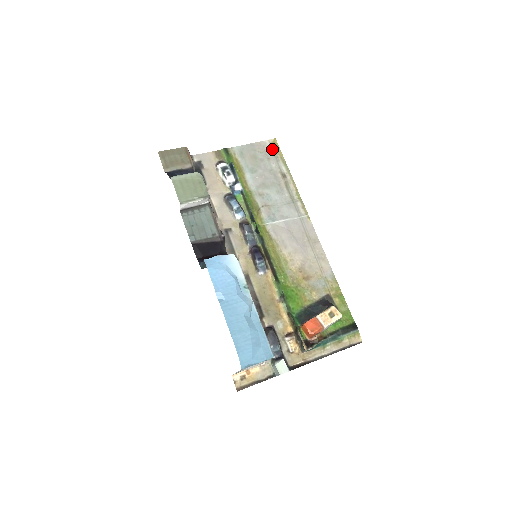
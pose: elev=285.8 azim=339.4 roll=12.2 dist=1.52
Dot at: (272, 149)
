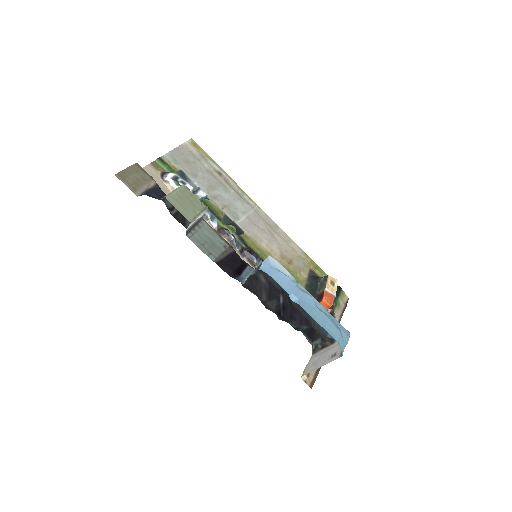
Dot at: (195, 150)
